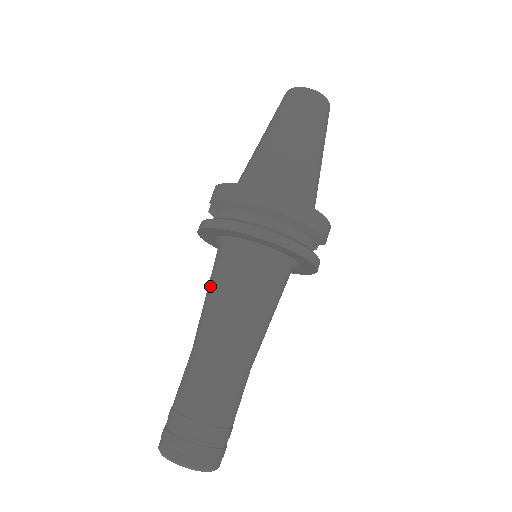
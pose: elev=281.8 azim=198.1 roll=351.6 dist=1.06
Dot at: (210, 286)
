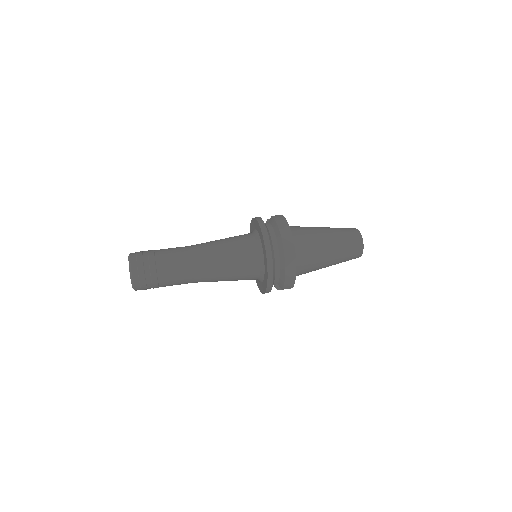
Dot at: (227, 238)
